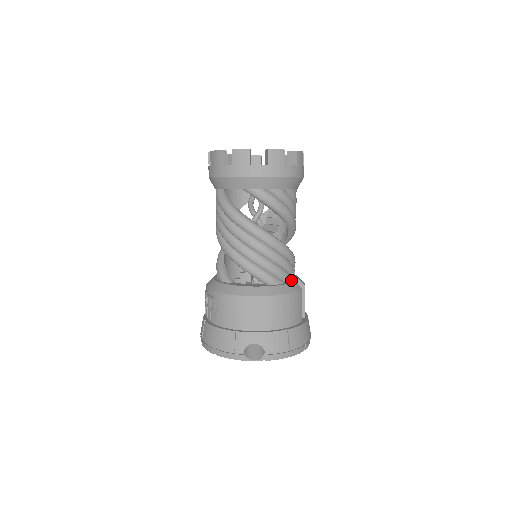
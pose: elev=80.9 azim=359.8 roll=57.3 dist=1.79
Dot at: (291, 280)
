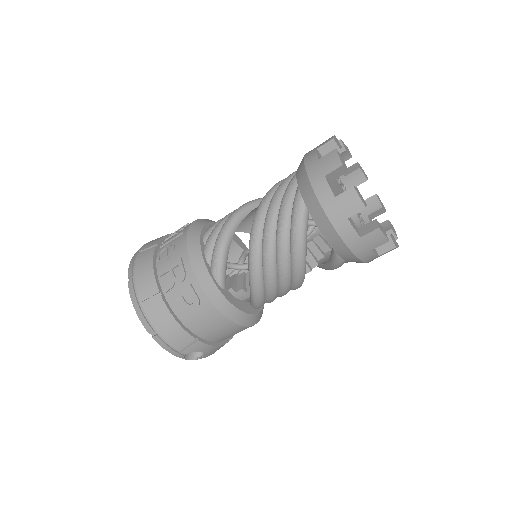
Dot at: occluded
